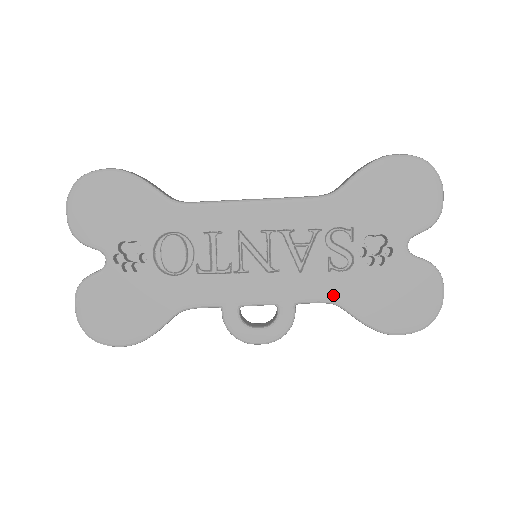
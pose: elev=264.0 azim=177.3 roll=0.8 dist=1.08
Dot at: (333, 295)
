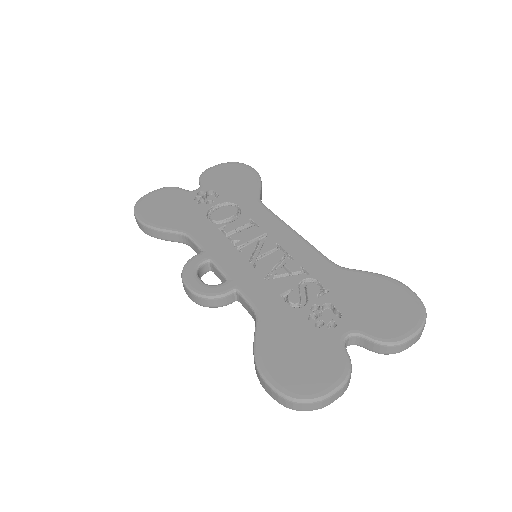
Dot at: (263, 309)
